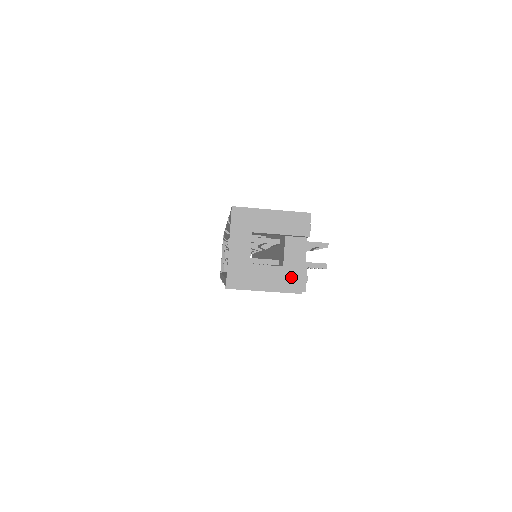
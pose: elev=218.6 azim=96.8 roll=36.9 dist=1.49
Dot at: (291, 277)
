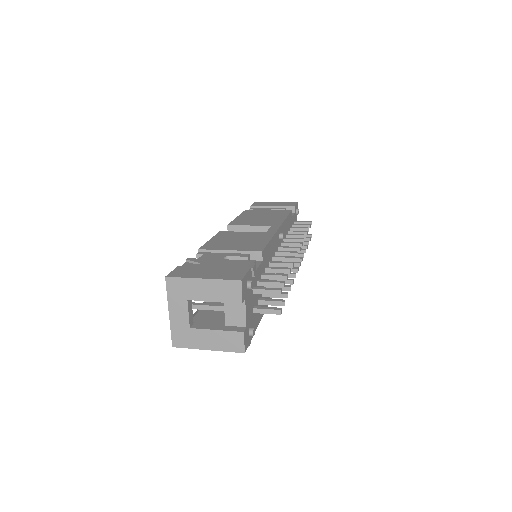
Dot at: (229, 340)
